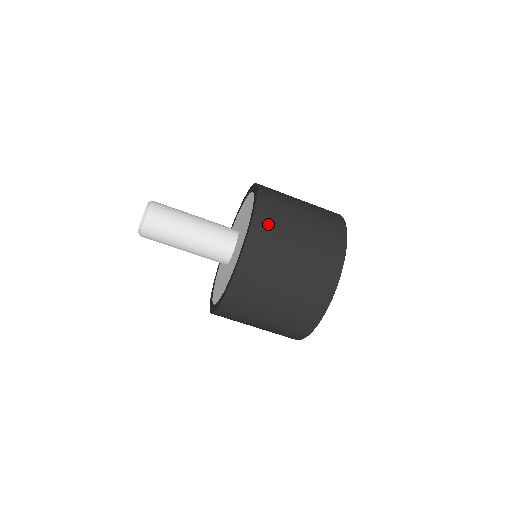
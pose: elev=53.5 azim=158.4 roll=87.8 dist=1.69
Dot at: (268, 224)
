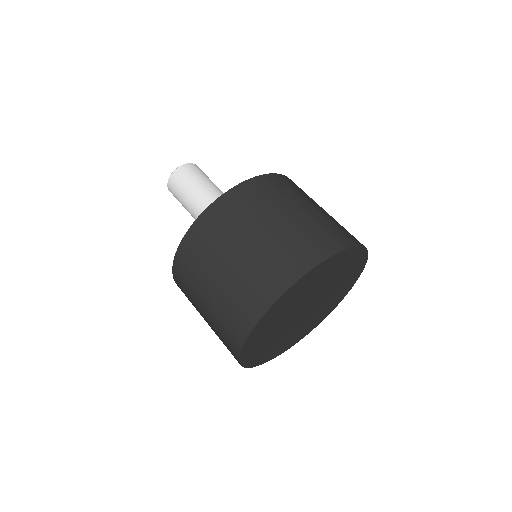
Dot at: (283, 184)
